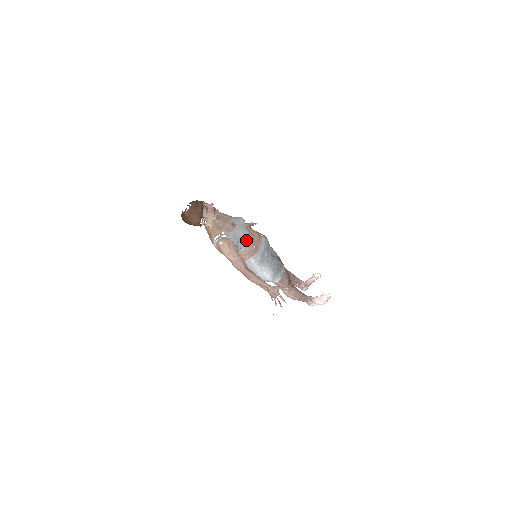
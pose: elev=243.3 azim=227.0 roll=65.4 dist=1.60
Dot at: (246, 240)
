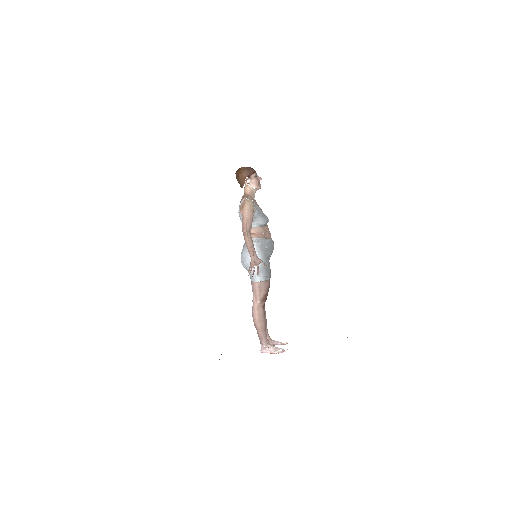
Dot at: (263, 220)
